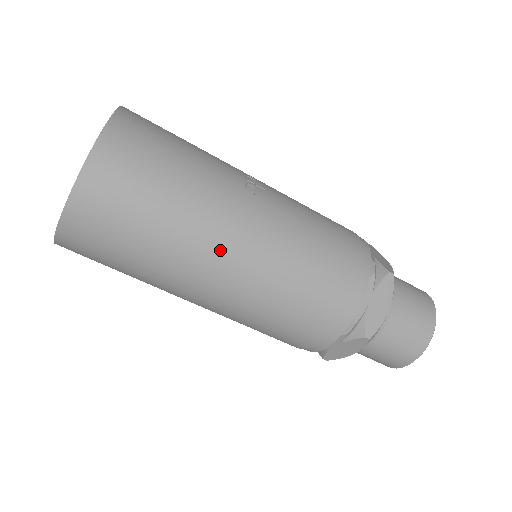
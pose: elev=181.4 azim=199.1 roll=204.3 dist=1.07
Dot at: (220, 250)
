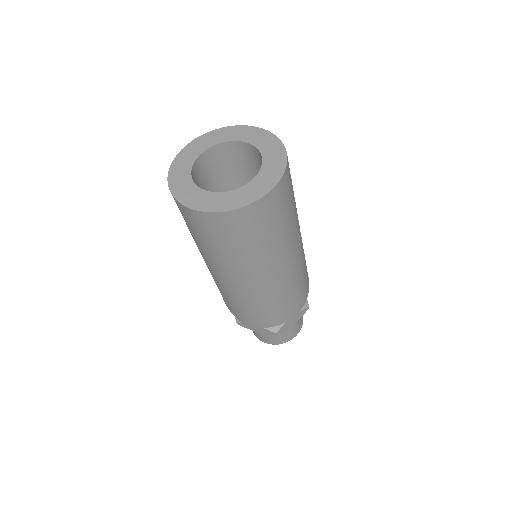
Dot at: (268, 271)
